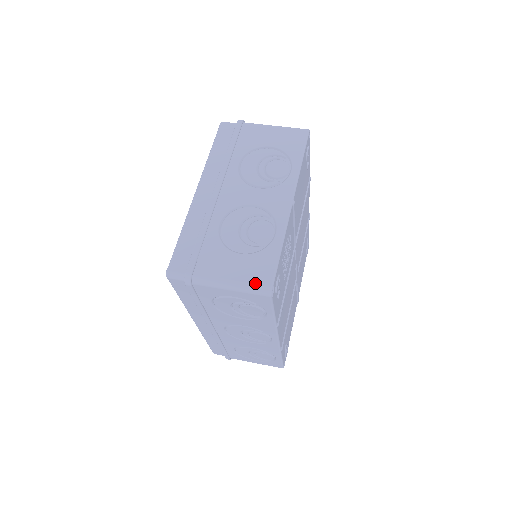
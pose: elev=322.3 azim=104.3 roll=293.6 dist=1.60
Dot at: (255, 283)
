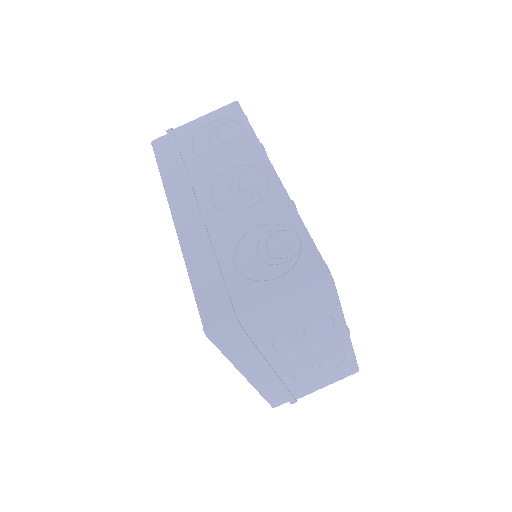
Dot at: occluded
